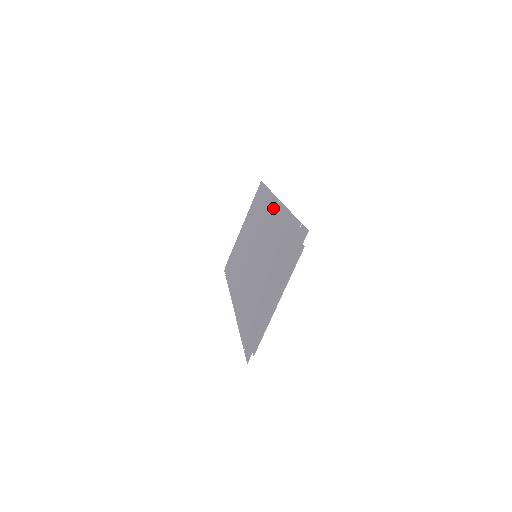
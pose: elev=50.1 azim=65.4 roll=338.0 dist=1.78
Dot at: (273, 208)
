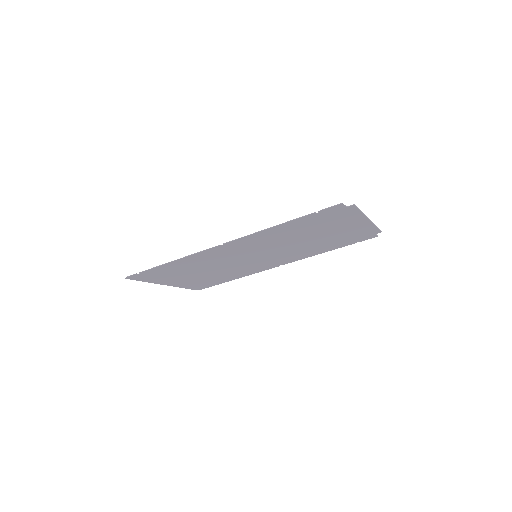
Dot at: (269, 266)
